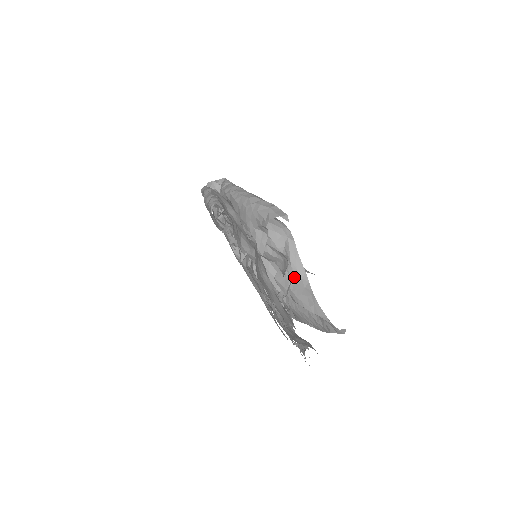
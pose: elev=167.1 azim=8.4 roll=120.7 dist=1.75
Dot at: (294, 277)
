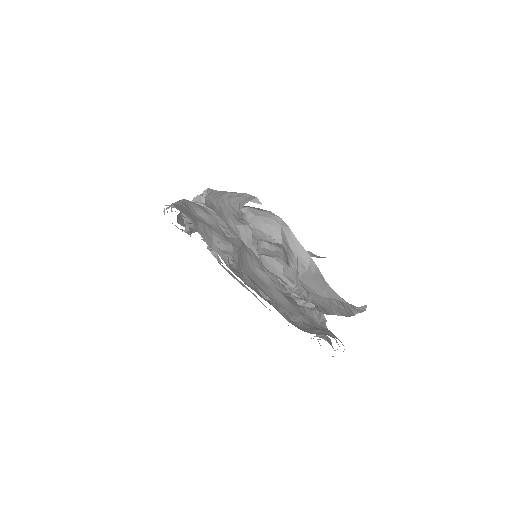
Dot at: (300, 266)
